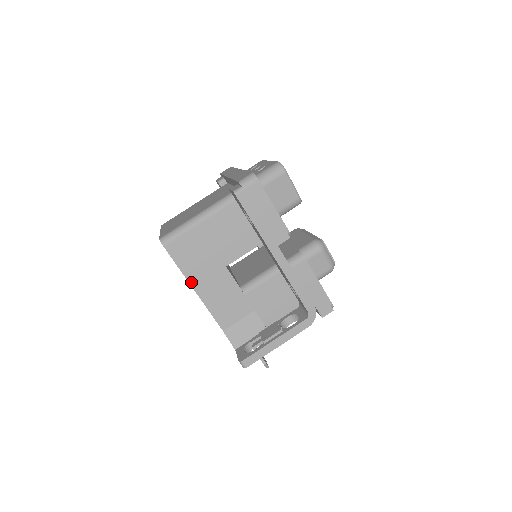
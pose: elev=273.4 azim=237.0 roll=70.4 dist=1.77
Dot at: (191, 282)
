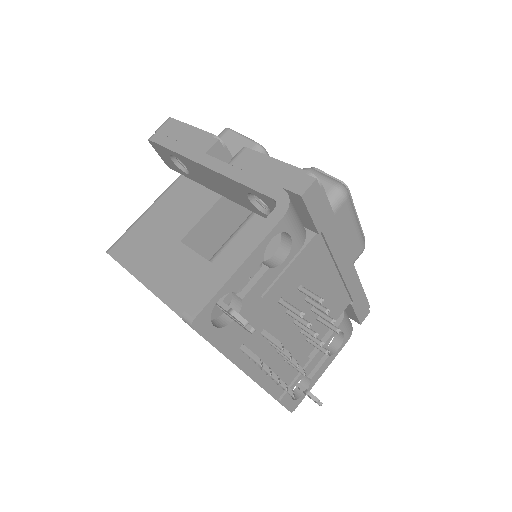
Dot at: (139, 277)
